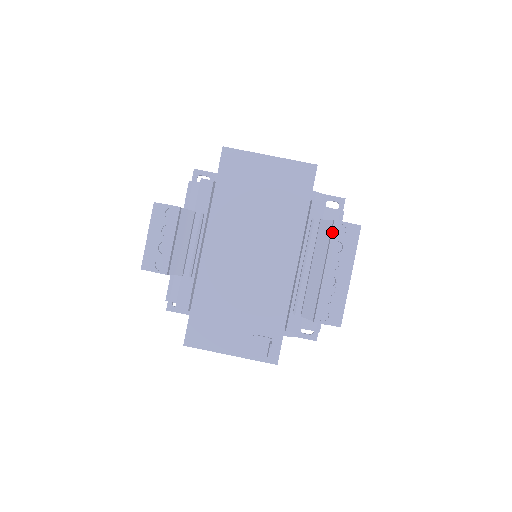
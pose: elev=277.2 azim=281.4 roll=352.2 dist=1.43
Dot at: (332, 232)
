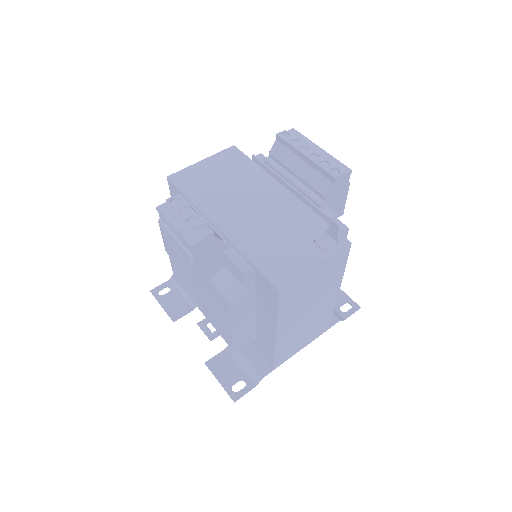
Dot at: (283, 139)
